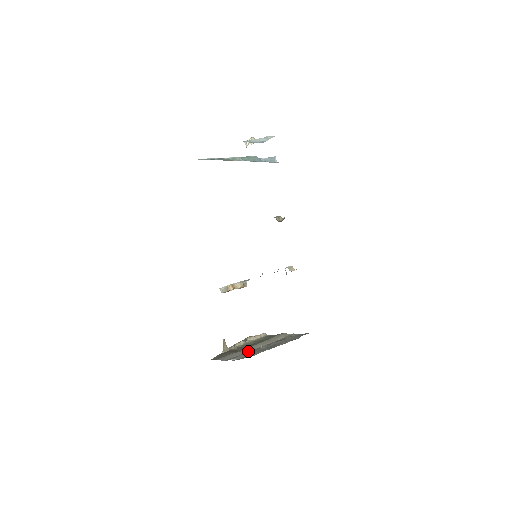
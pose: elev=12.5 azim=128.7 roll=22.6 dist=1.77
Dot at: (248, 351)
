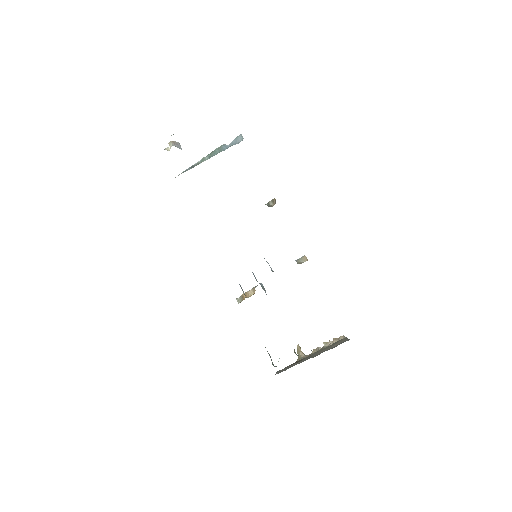
Dot at: occluded
